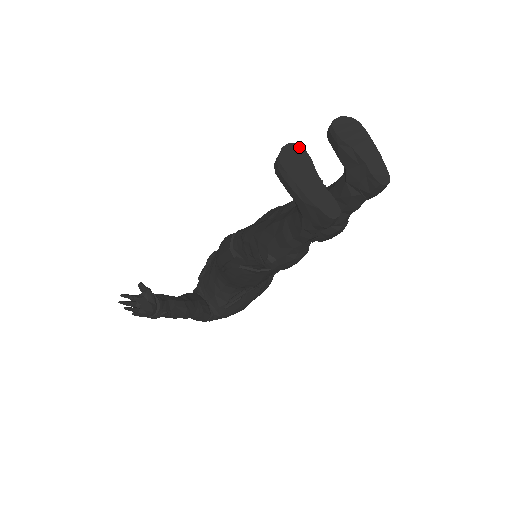
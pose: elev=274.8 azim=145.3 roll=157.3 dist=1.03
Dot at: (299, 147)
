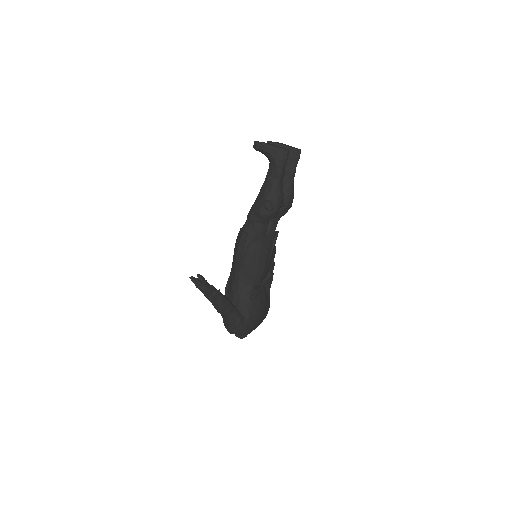
Dot at: occluded
